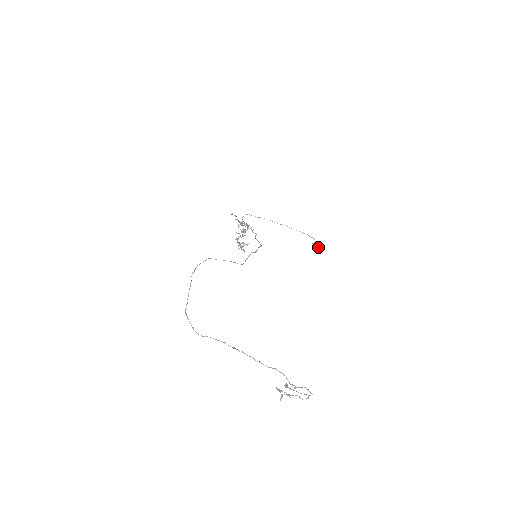
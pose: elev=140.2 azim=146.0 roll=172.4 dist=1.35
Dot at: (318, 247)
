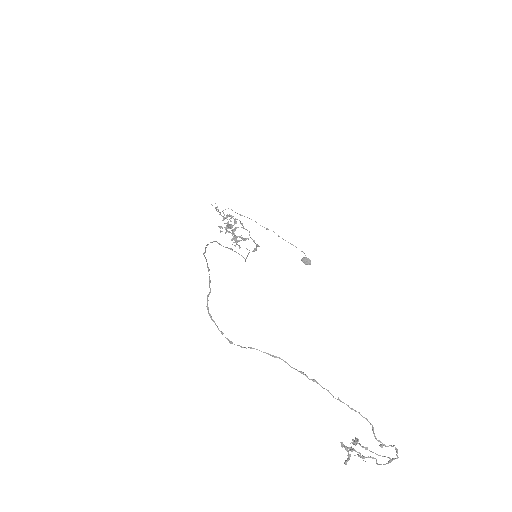
Dot at: (308, 264)
